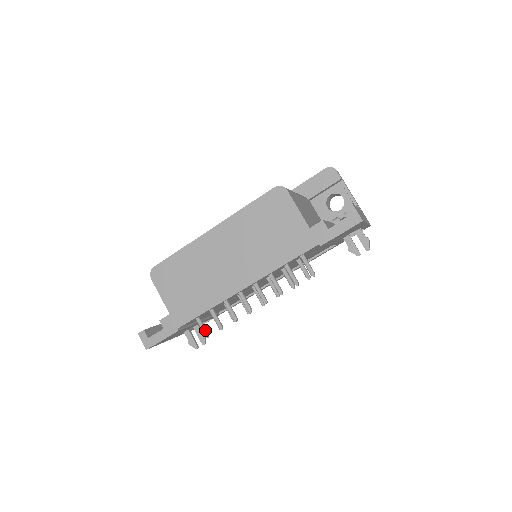
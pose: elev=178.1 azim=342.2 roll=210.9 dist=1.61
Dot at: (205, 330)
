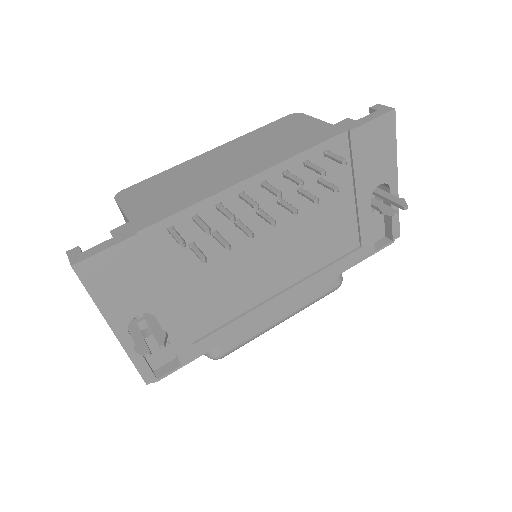
Dot at: (181, 237)
